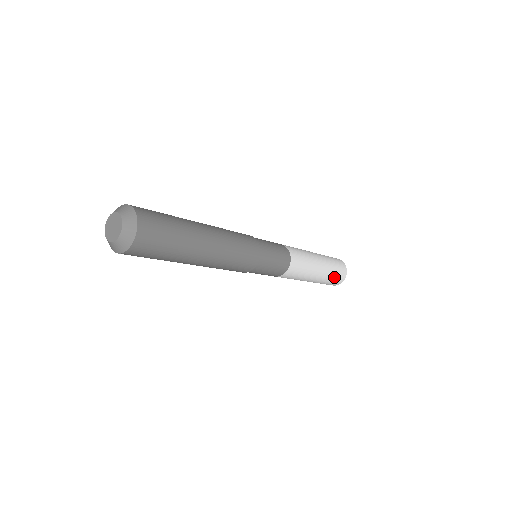
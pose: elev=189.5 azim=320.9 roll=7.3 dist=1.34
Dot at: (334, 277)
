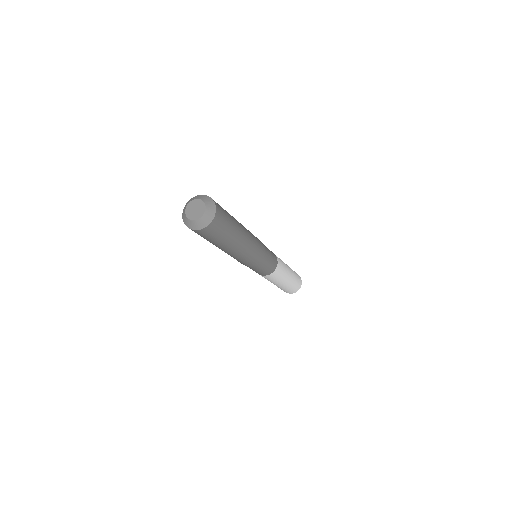
Dot at: (288, 290)
